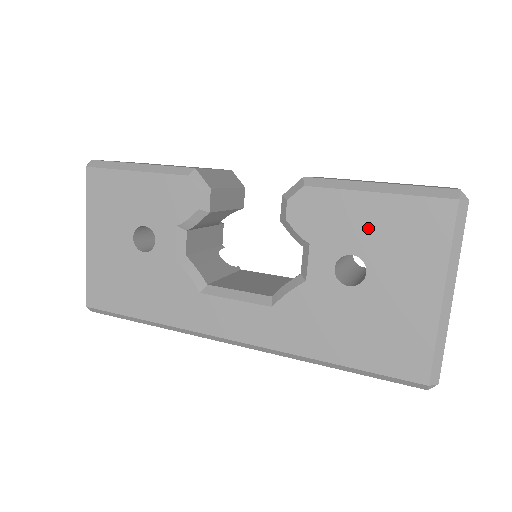
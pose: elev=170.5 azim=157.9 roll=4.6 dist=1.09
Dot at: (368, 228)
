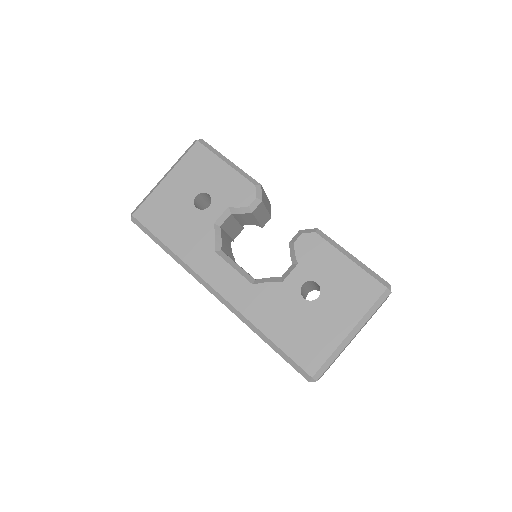
Dot at: (334, 274)
